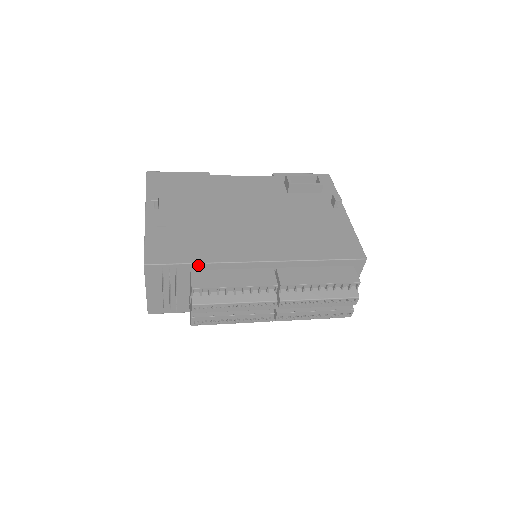
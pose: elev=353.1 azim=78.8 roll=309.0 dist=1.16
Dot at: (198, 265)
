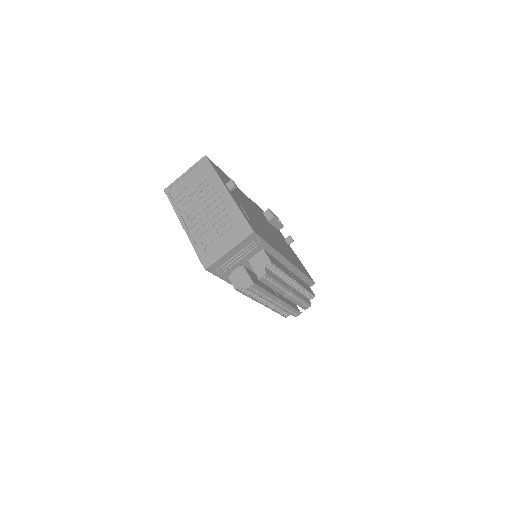
Dot at: (269, 247)
